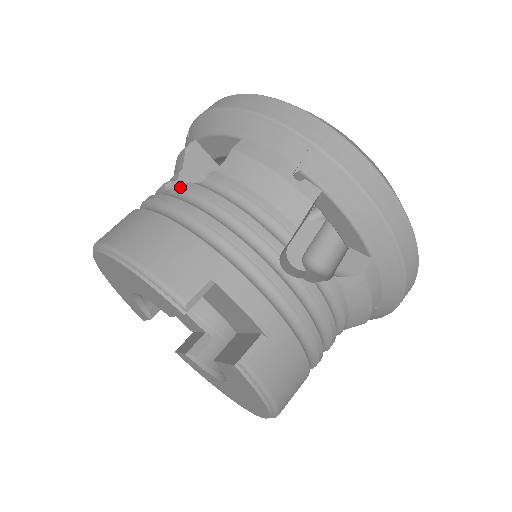
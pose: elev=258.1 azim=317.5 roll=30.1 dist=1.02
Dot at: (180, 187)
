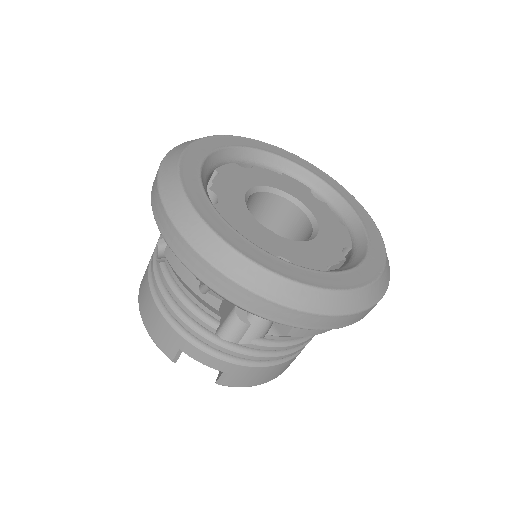
Dot at: (157, 263)
